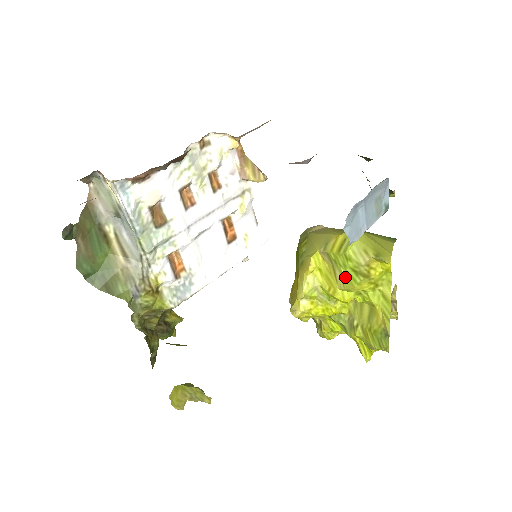
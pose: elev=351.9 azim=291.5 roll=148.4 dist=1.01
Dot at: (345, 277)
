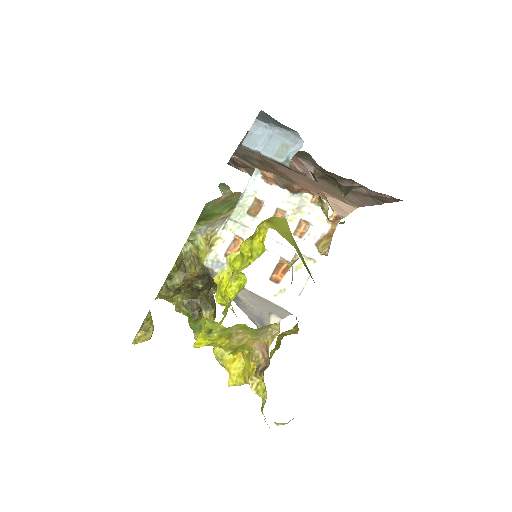
Dot at: occluded
